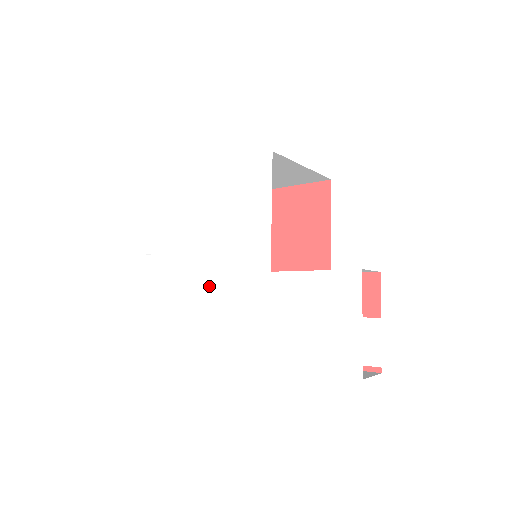
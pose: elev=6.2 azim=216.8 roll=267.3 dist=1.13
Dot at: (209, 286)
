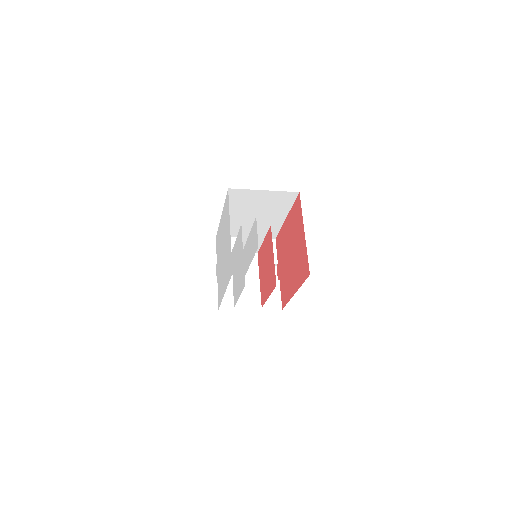
Dot at: (225, 280)
